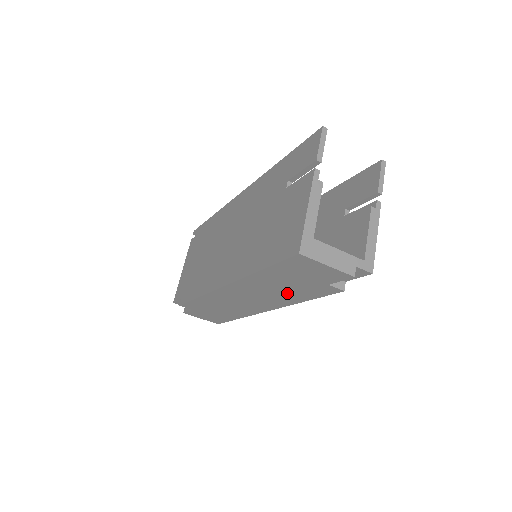
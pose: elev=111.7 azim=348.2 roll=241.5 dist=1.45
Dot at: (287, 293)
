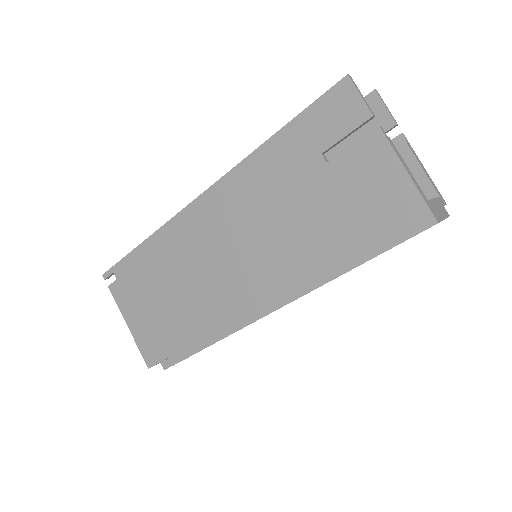
Dot at: occluded
